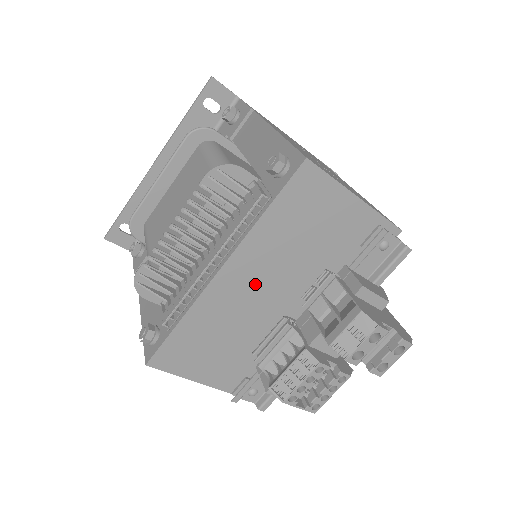
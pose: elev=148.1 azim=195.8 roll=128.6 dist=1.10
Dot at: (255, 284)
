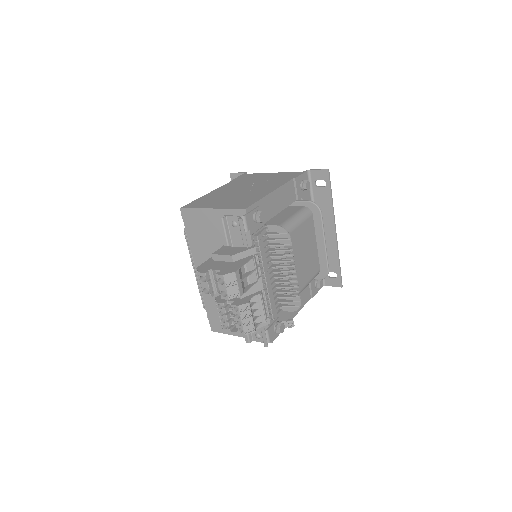
Dot at: occluded
